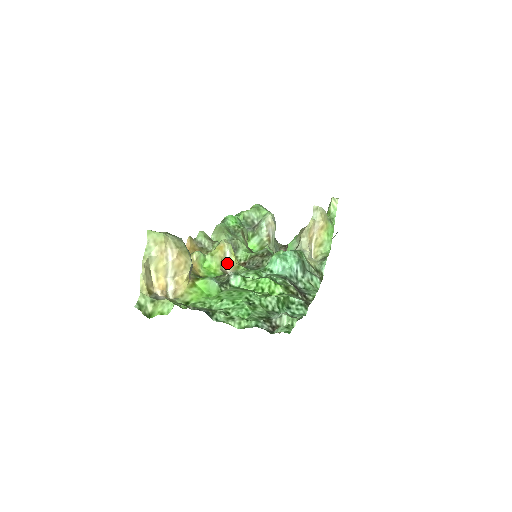
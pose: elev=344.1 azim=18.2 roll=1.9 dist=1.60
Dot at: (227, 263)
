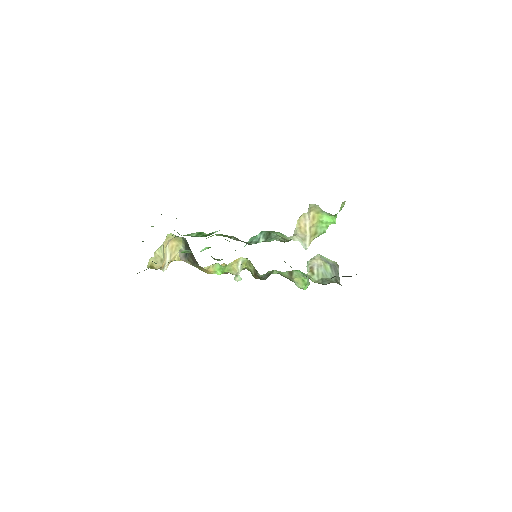
Dot at: (240, 271)
